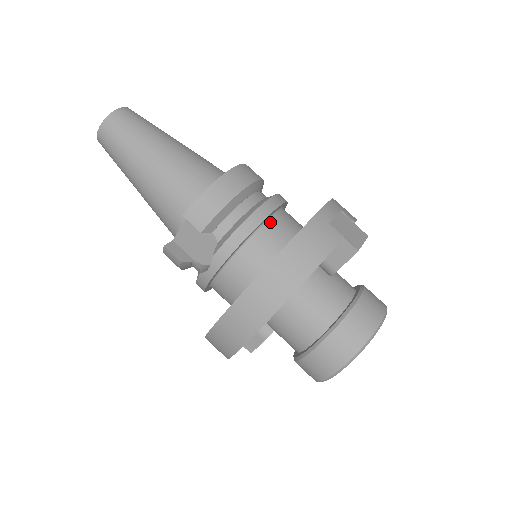
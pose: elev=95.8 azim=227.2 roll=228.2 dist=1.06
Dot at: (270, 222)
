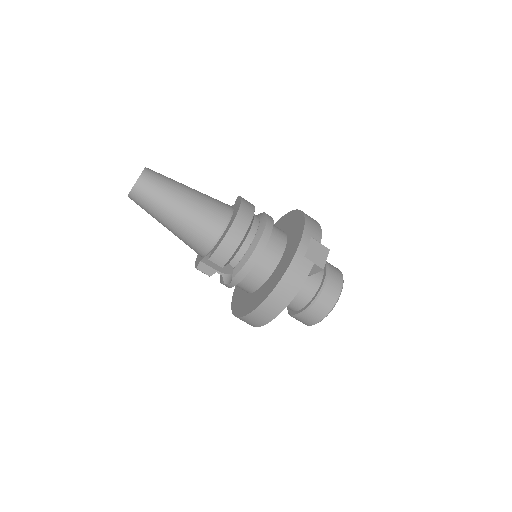
Dot at: (265, 250)
